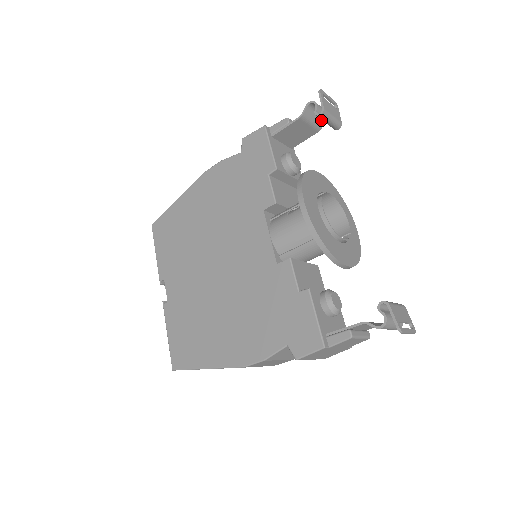
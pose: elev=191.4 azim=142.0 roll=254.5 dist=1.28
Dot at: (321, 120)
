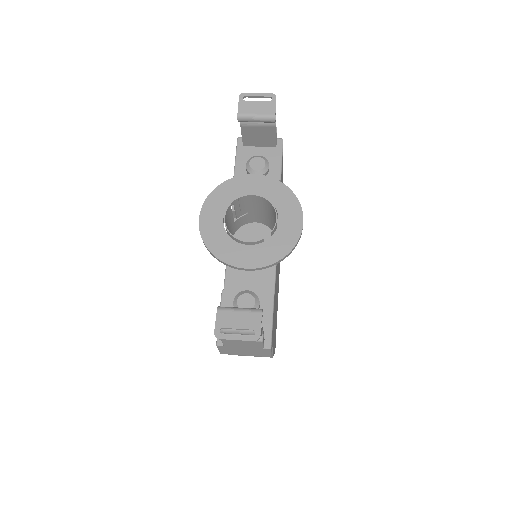
Dot at: occluded
